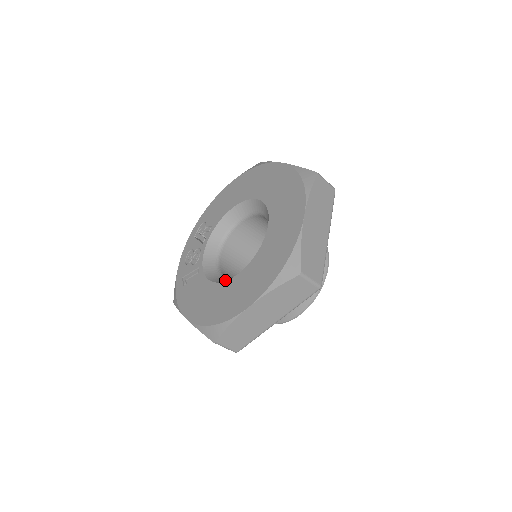
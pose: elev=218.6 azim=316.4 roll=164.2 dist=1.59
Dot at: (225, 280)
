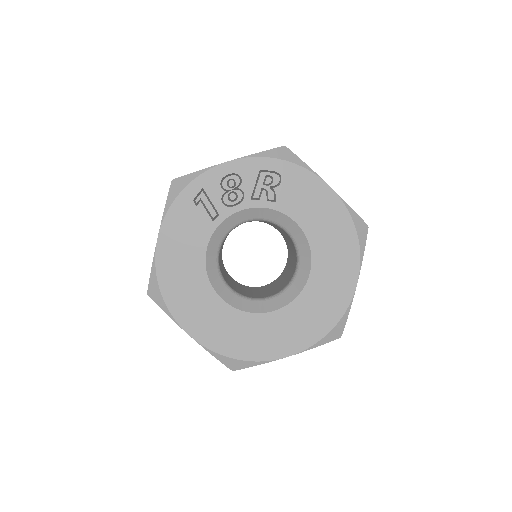
Dot at: (211, 275)
